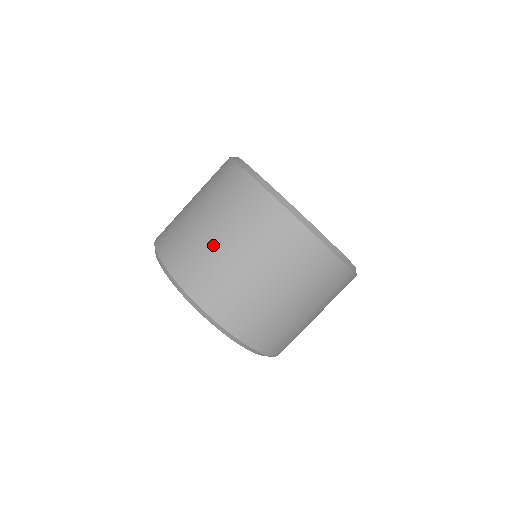
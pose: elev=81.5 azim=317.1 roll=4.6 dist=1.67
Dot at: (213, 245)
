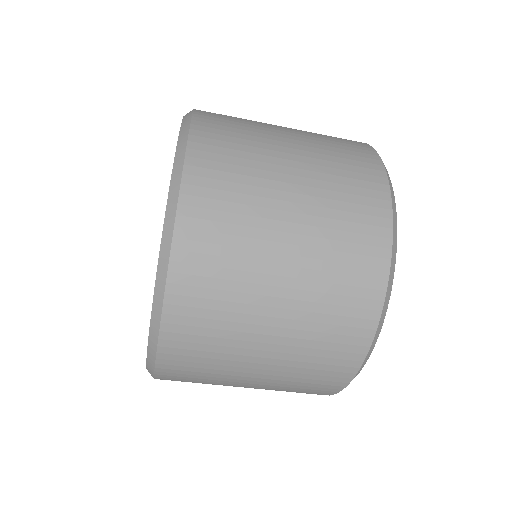
Dot at: (236, 378)
